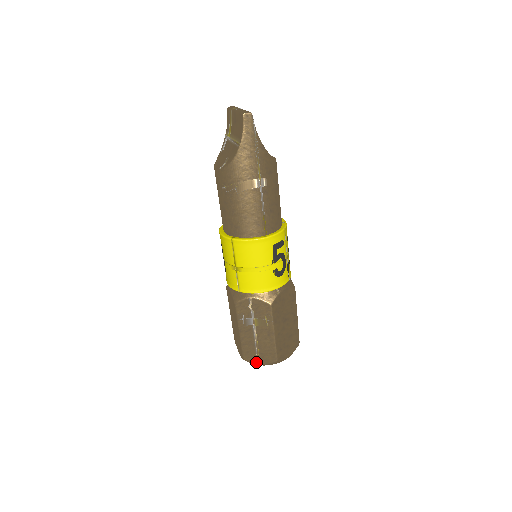
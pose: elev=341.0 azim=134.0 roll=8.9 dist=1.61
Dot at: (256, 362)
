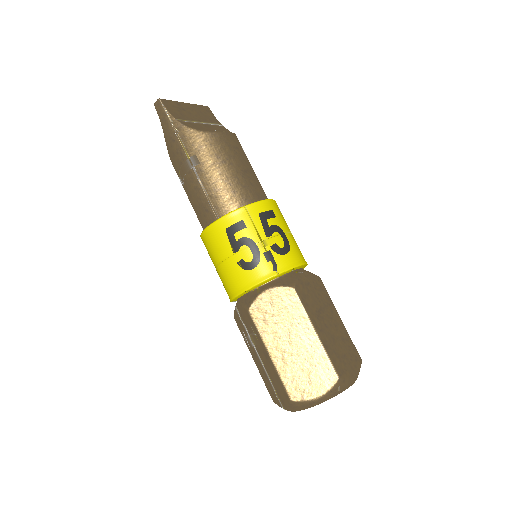
Dot at: (280, 405)
